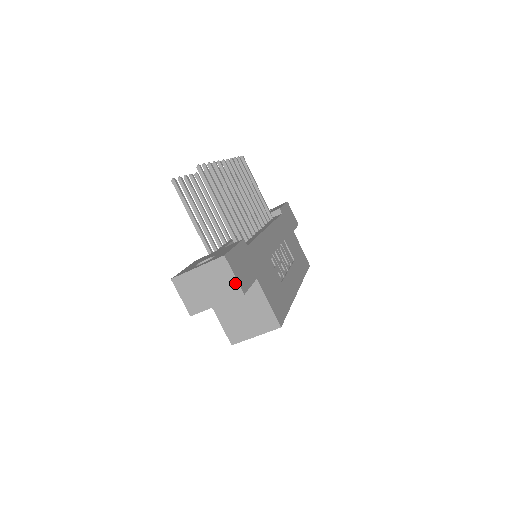
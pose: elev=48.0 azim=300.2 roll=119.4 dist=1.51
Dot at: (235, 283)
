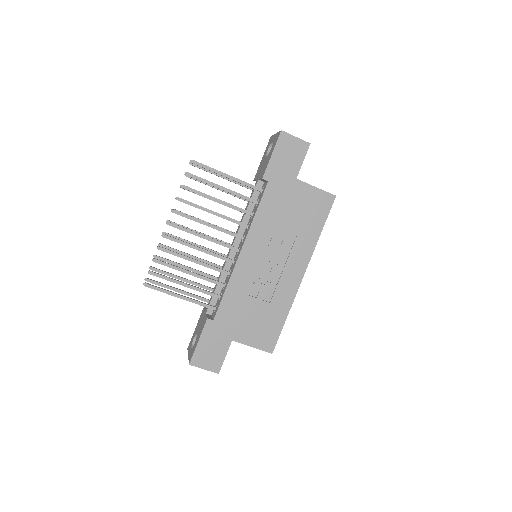
Dot at: (209, 370)
